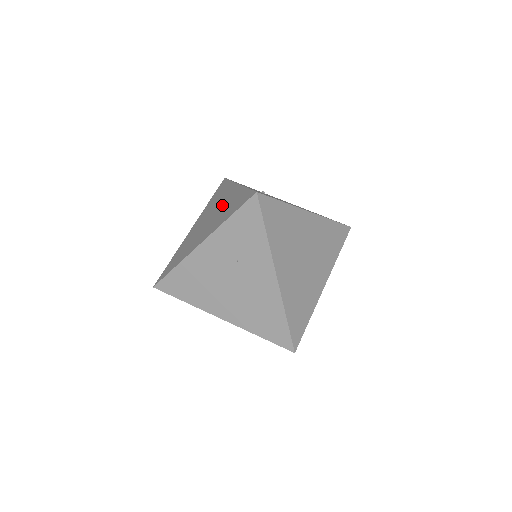
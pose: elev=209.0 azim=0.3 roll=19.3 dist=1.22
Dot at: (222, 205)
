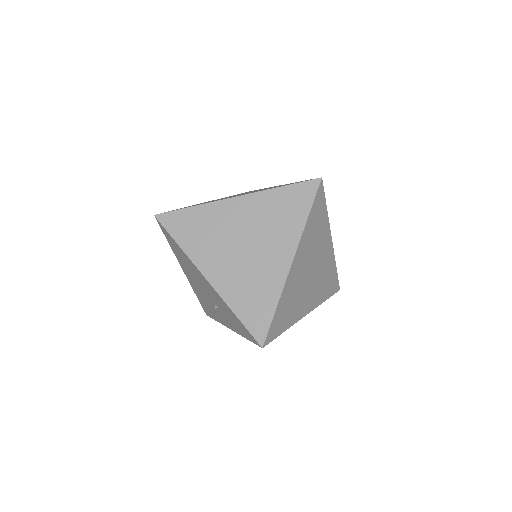
Dot at: occluded
